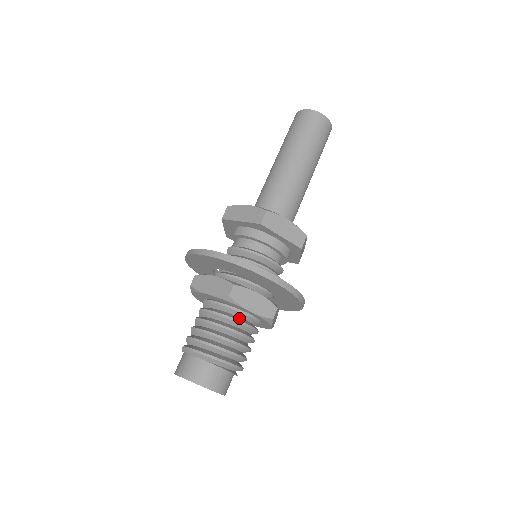
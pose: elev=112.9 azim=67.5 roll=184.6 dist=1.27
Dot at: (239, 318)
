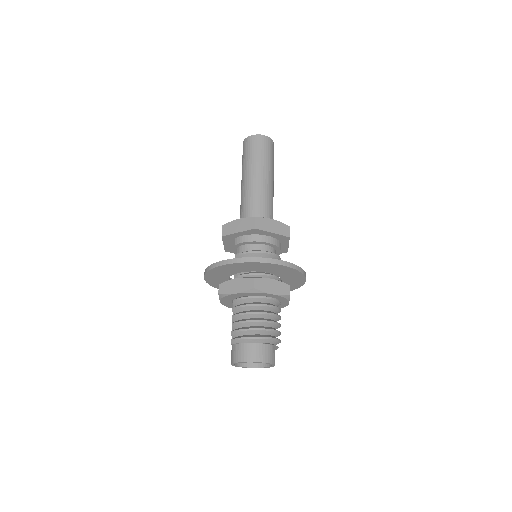
Dot at: (265, 303)
